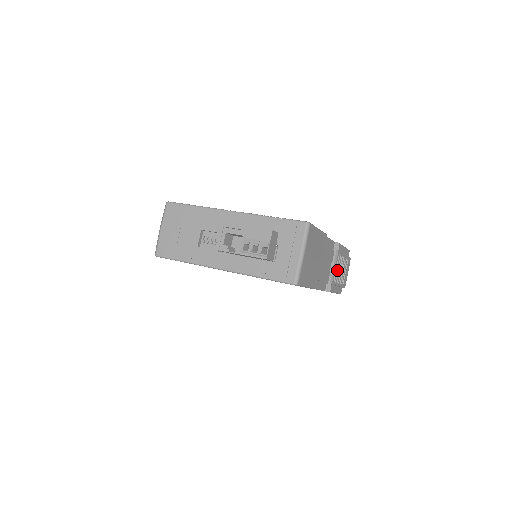
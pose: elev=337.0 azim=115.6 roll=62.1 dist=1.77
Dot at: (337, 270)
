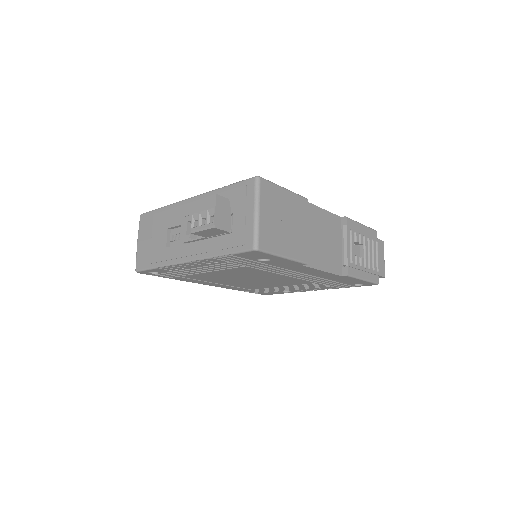
Dot at: (359, 253)
